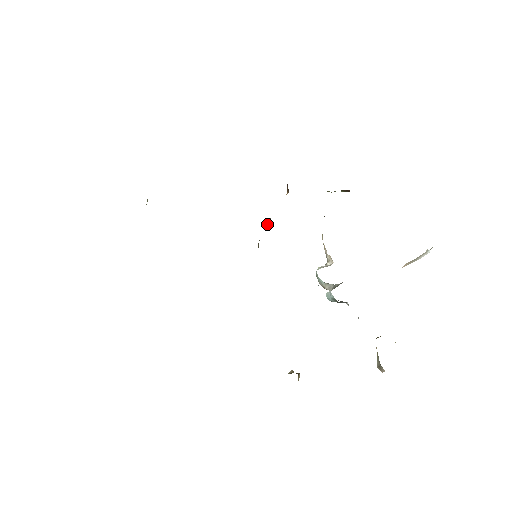
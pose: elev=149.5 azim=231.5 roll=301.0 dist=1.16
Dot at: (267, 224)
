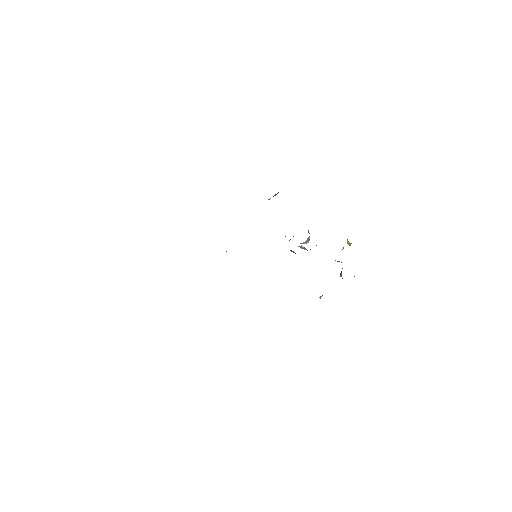
Dot at: occluded
